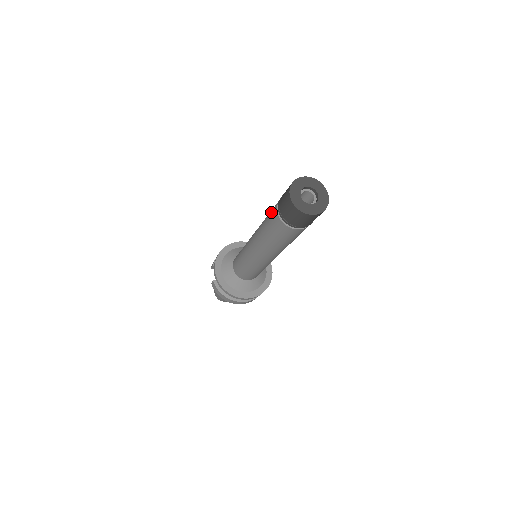
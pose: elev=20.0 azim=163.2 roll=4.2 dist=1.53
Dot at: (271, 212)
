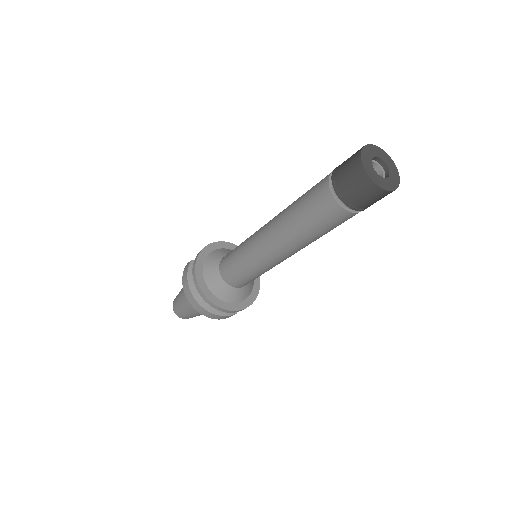
Dot at: occluded
